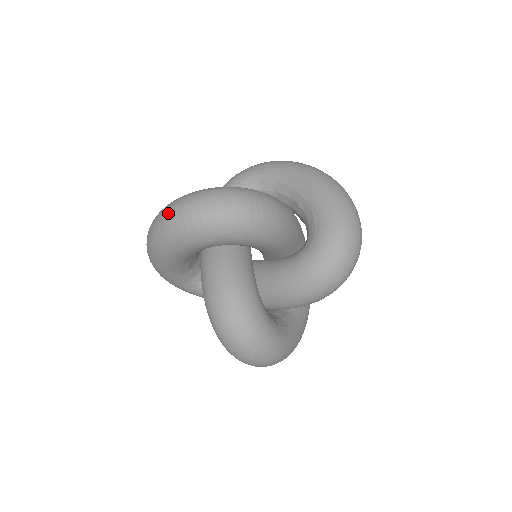
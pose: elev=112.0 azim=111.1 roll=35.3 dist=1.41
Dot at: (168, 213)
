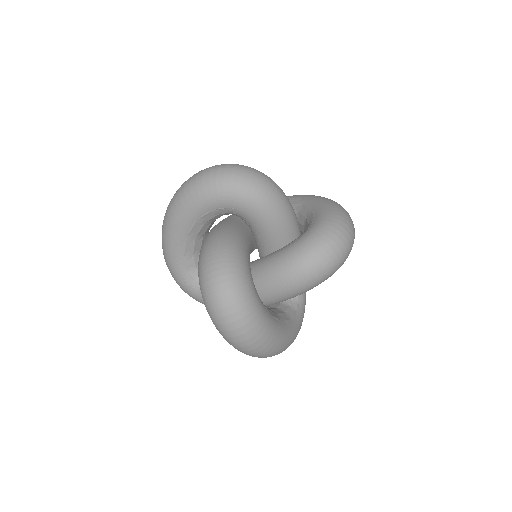
Dot at: (191, 177)
